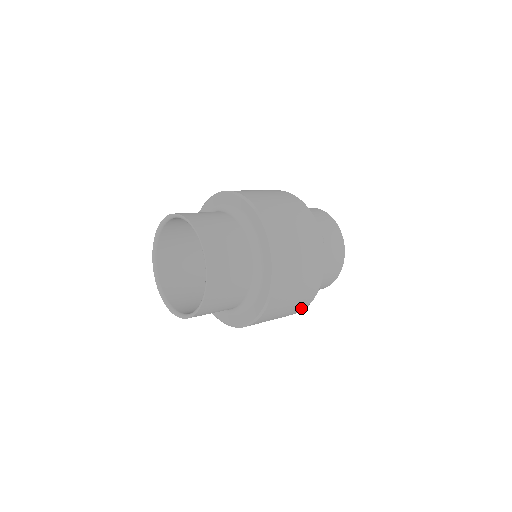
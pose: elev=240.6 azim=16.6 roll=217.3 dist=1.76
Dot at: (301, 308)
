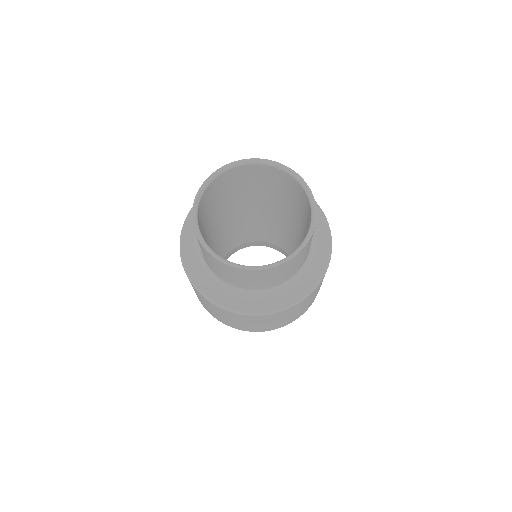
Dot at: occluded
